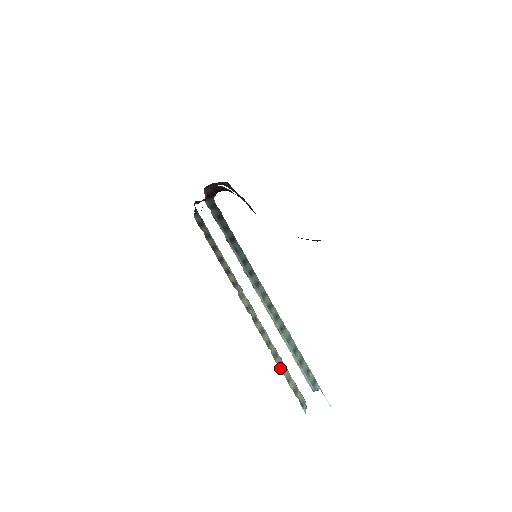
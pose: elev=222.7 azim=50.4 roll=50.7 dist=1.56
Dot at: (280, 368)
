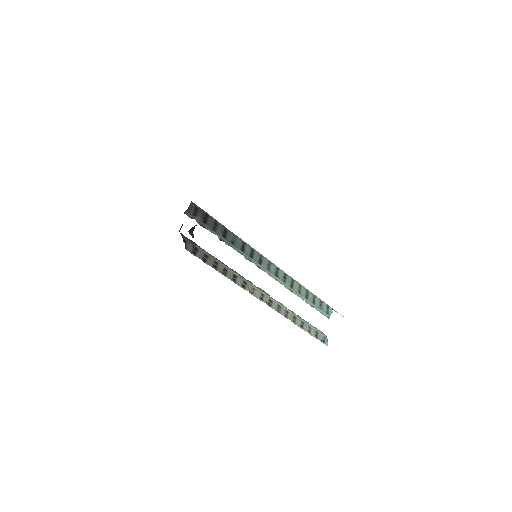
Dot at: (301, 327)
